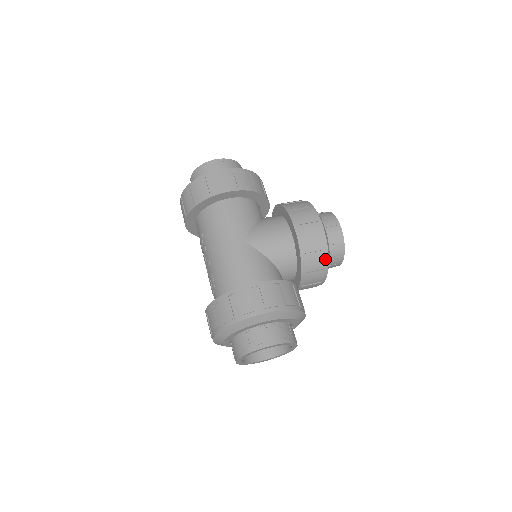
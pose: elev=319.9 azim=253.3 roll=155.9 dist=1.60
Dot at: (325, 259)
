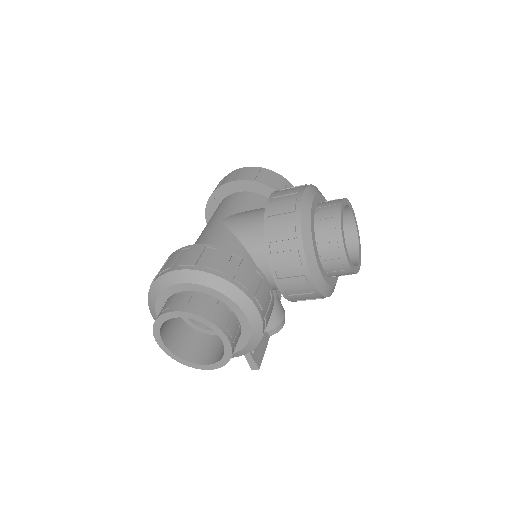
Dot at: (297, 234)
